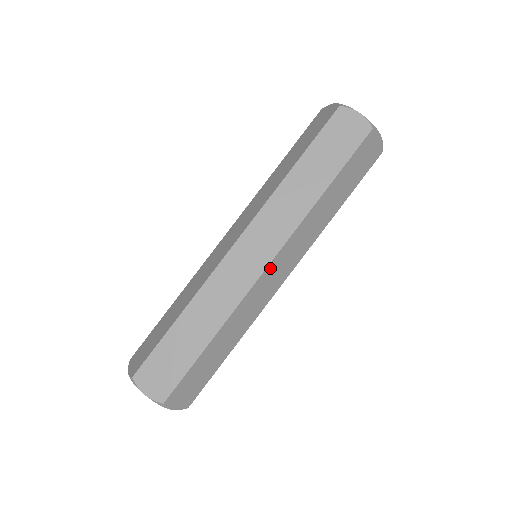
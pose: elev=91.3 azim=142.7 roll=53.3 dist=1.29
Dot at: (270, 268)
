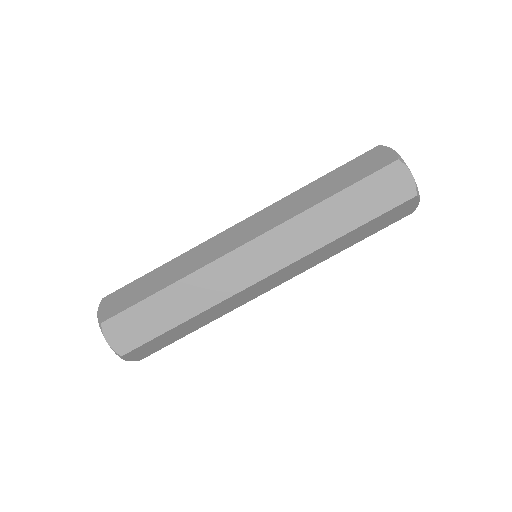
Dot at: (265, 280)
